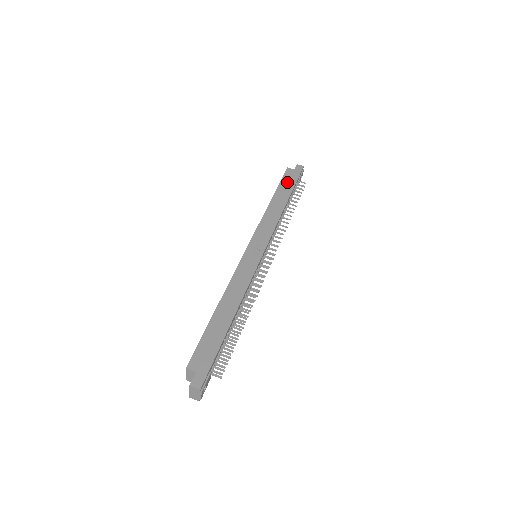
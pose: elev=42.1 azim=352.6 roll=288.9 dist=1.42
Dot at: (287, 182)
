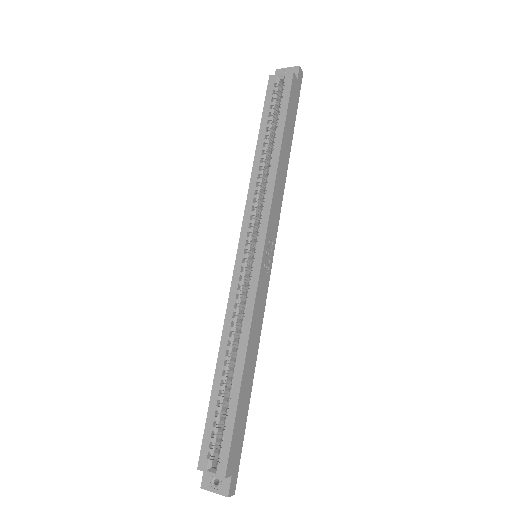
Dot at: (292, 110)
